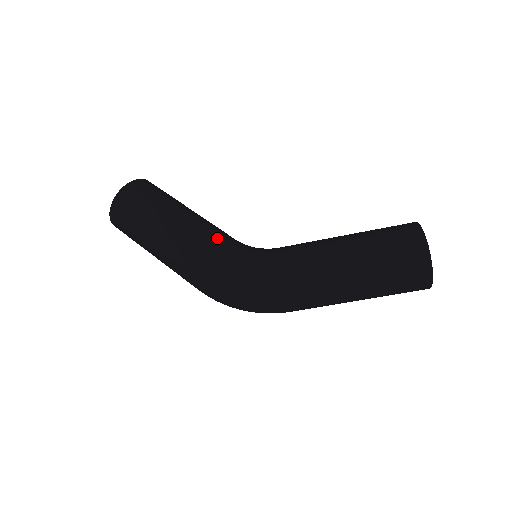
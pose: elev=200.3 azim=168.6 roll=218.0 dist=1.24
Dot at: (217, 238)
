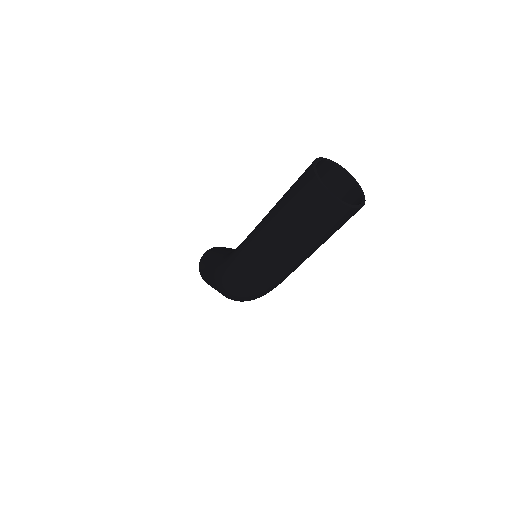
Dot at: (227, 252)
